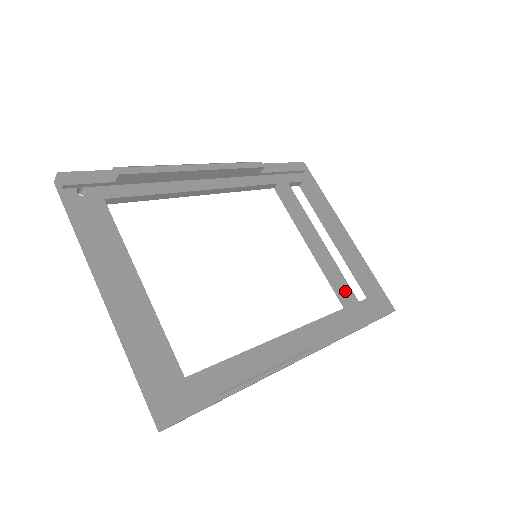
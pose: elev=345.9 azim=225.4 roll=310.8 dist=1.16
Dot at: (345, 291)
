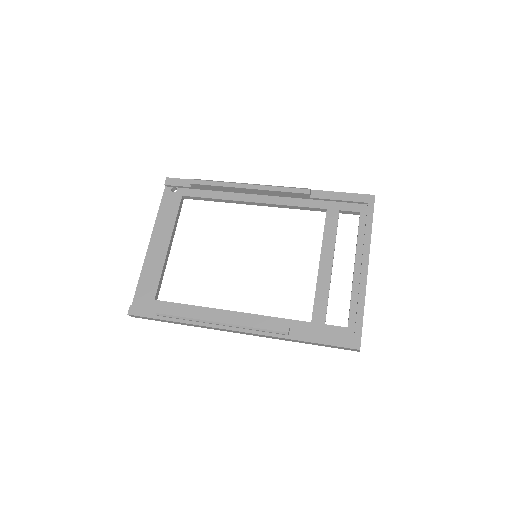
Dot at: (318, 310)
